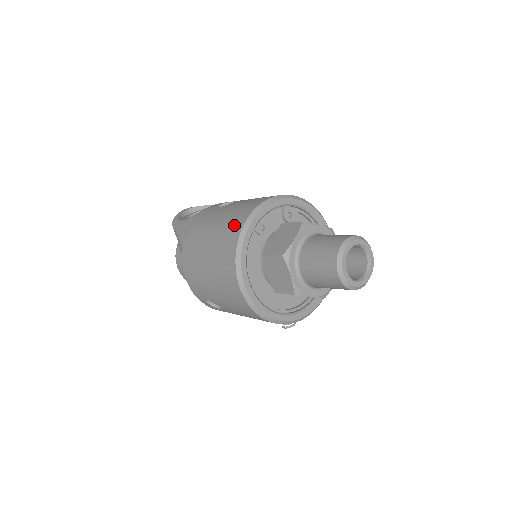
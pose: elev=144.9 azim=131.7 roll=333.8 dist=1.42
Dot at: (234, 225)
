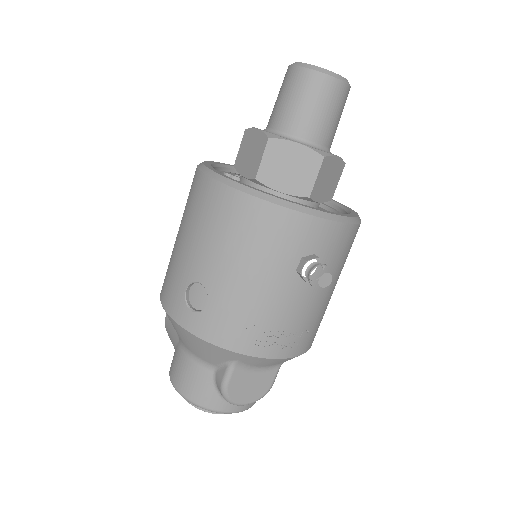
Dot at: occluded
